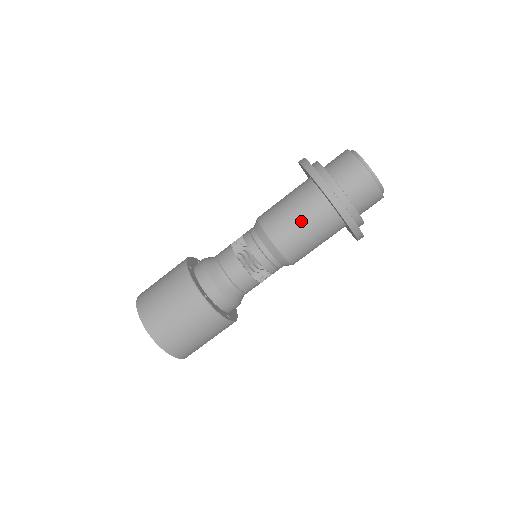
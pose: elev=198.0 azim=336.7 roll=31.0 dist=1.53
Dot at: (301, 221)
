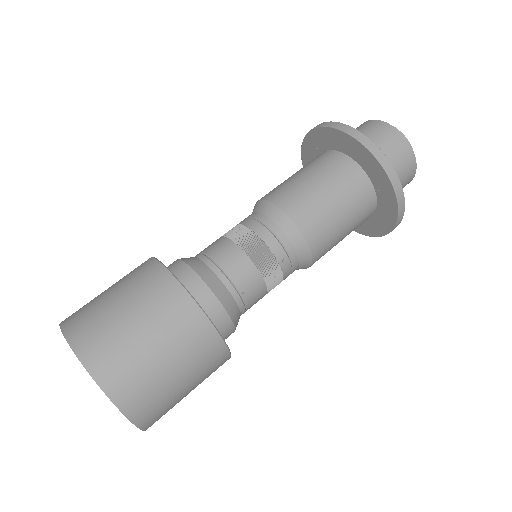
Dot at: (315, 179)
